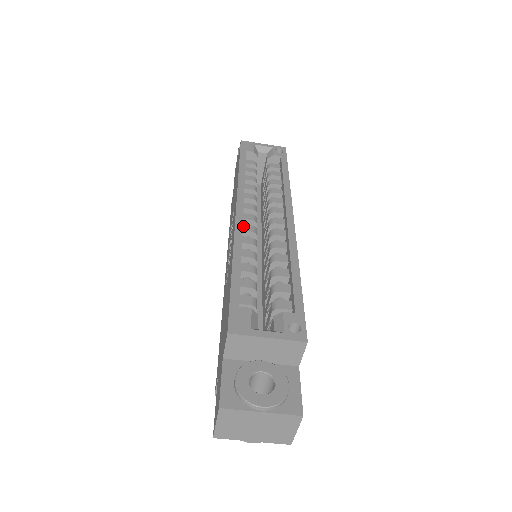
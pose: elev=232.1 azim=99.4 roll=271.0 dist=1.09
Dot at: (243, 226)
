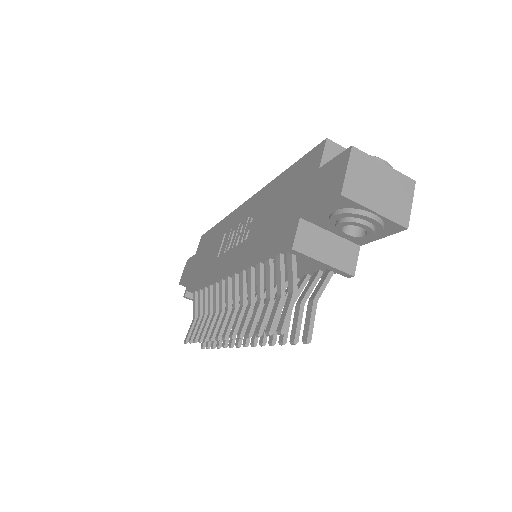
Dot at: occluded
